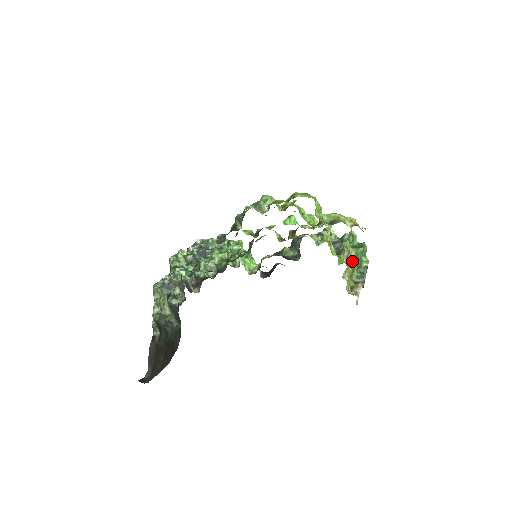
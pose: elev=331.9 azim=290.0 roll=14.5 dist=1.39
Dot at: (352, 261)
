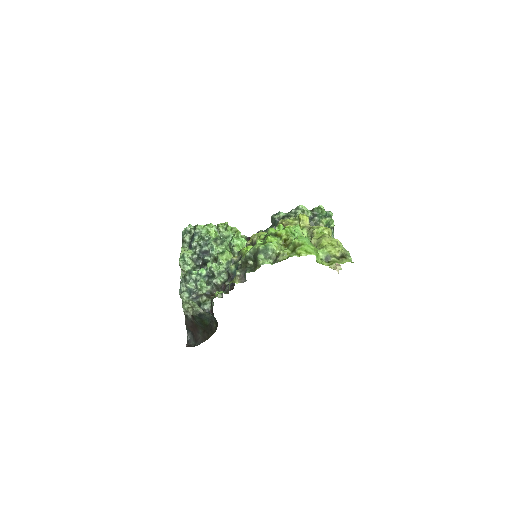
Dot at: occluded
